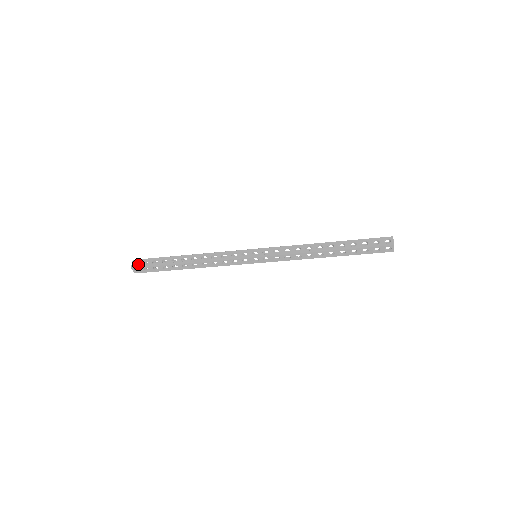
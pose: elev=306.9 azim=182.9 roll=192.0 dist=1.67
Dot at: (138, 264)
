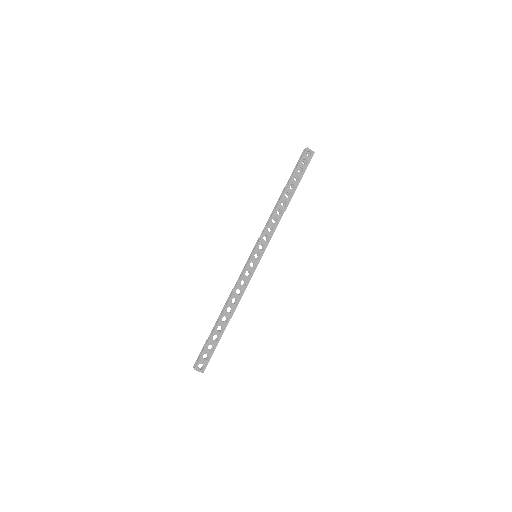
Dot at: (197, 361)
